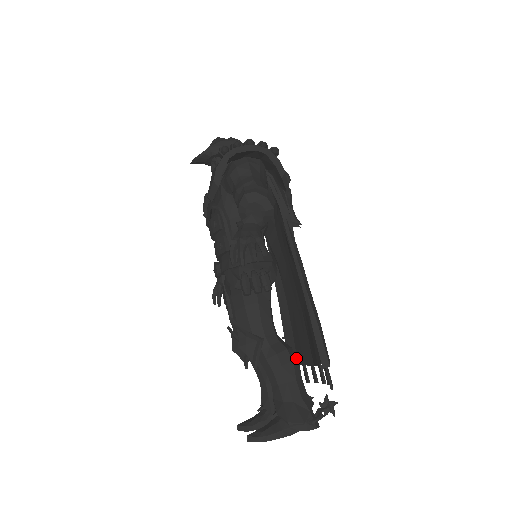
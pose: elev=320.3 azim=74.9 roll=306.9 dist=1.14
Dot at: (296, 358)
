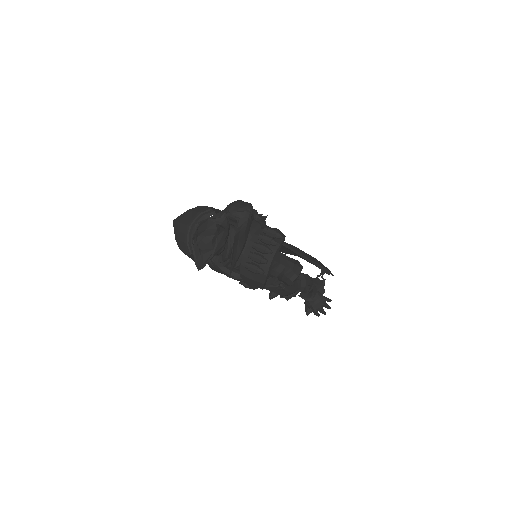
Dot at: (307, 275)
